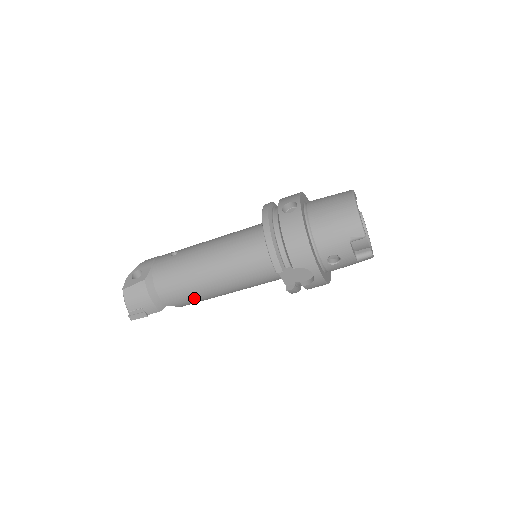
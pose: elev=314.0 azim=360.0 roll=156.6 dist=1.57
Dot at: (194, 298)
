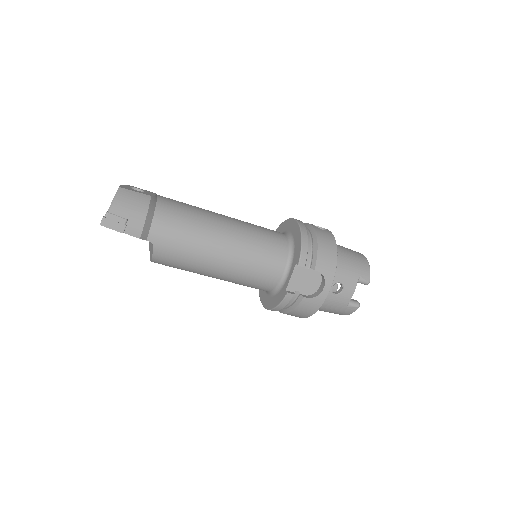
Dot at: (185, 250)
